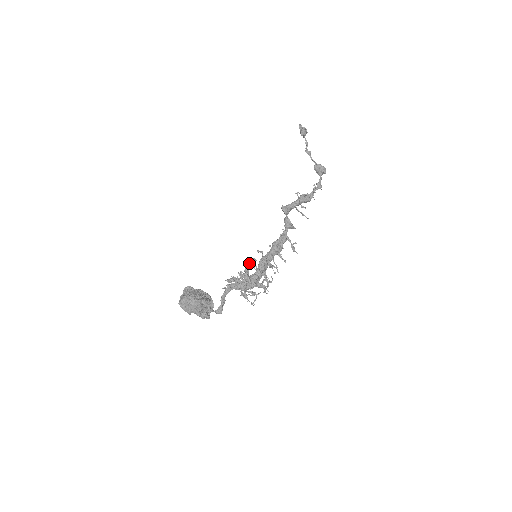
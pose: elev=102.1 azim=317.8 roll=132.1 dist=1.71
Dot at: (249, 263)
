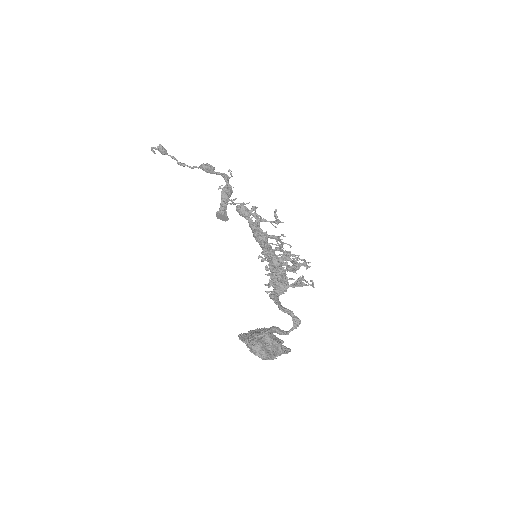
Dot at: (266, 254)
